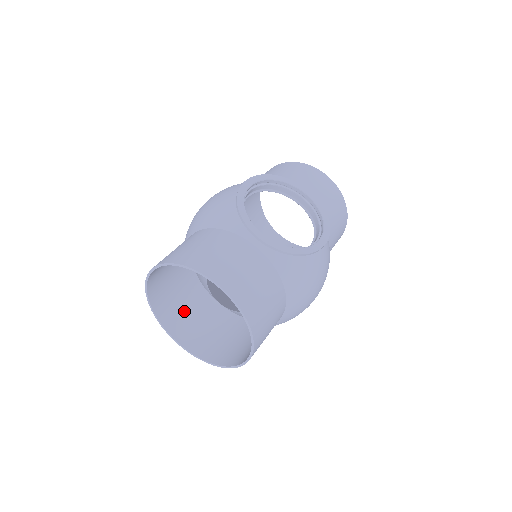
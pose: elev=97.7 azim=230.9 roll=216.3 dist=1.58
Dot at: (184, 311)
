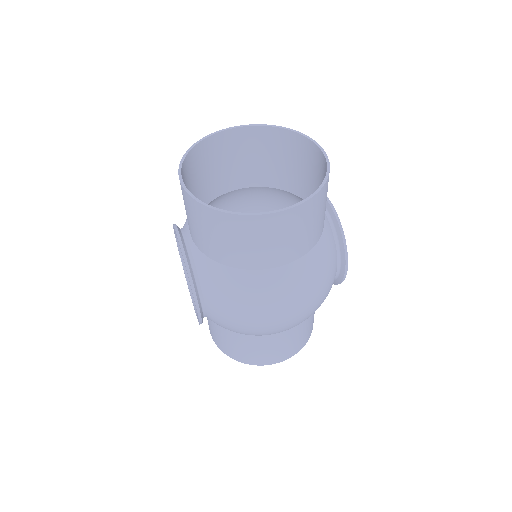
Dot at: occluded
